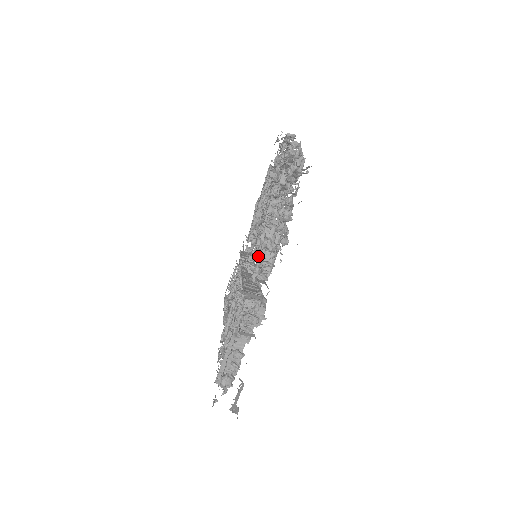
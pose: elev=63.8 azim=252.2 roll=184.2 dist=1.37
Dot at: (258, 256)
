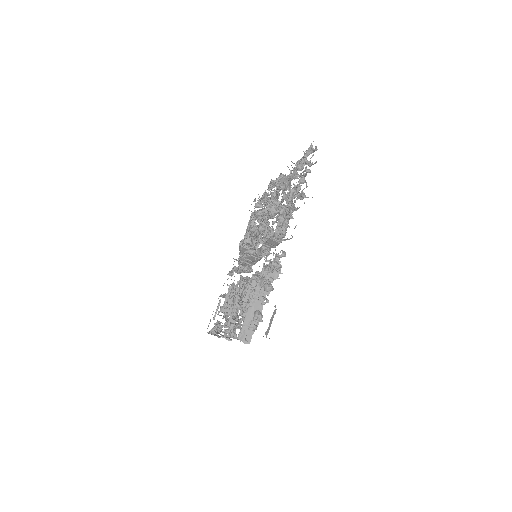
Dot at: (272, 229)
